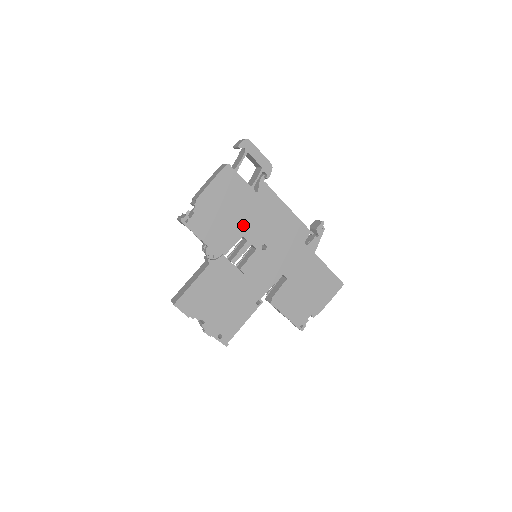
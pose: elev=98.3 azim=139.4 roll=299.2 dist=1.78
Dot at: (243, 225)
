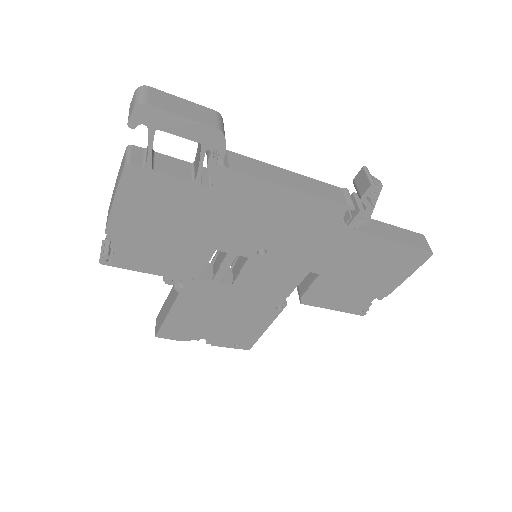
Dot at: (209, 237)
